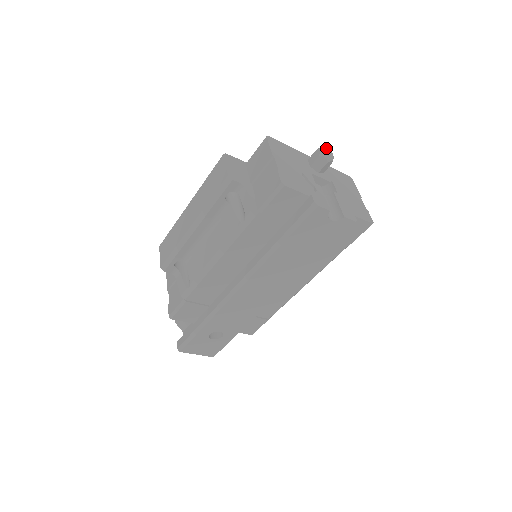
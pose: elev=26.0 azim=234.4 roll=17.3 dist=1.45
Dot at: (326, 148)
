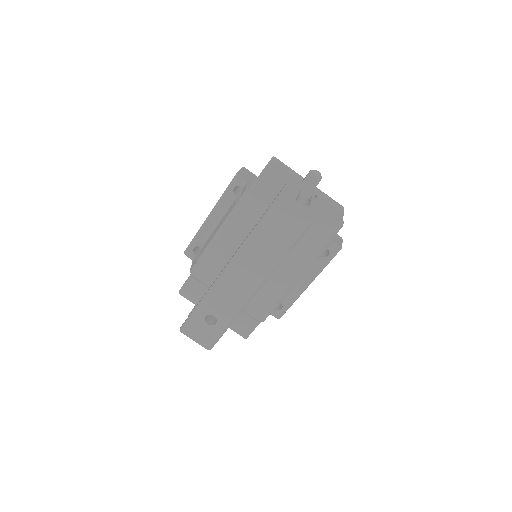
Dot at: (316, 170)
